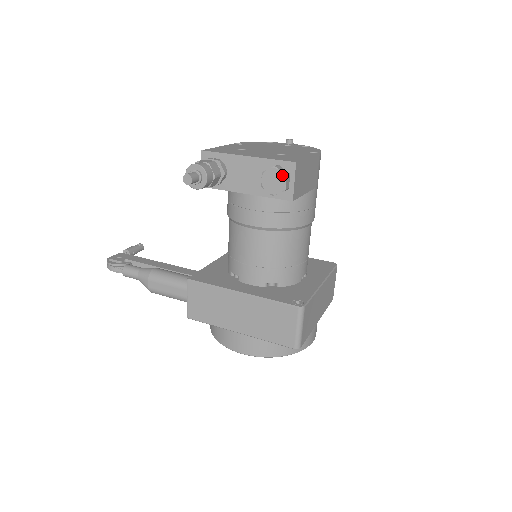
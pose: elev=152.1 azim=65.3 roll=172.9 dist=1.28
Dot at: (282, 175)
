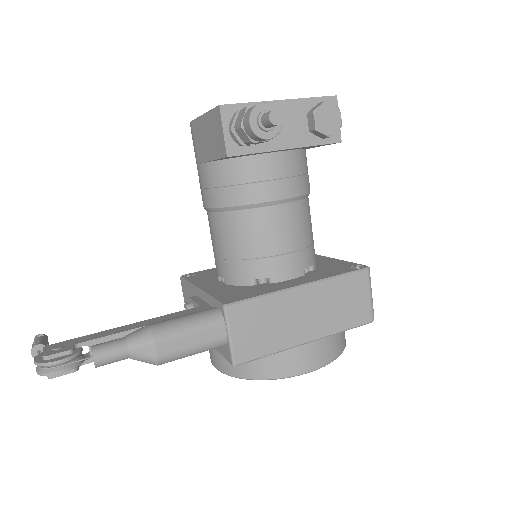
Dot at: (336, 109)
